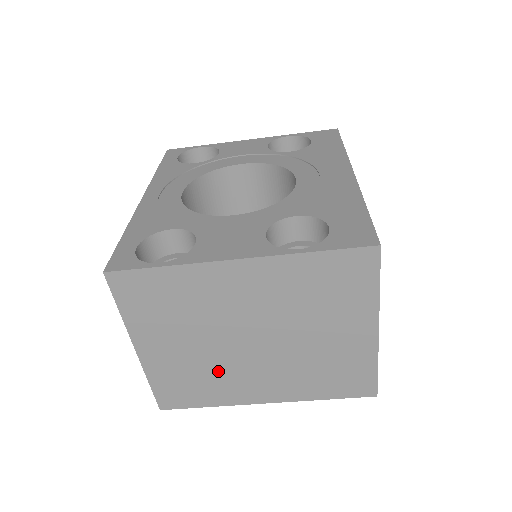
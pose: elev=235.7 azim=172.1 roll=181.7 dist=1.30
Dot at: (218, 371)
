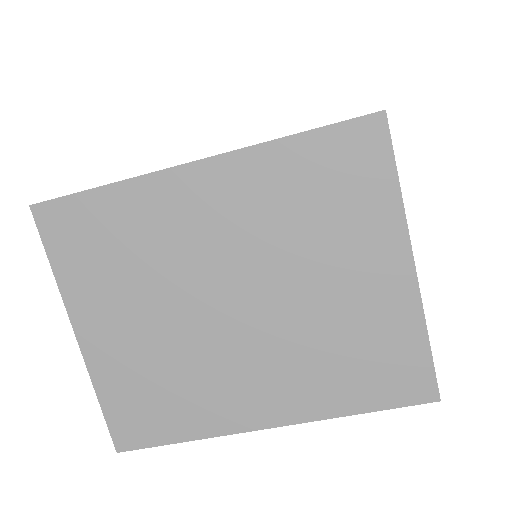
Dot at: (191, 367)
